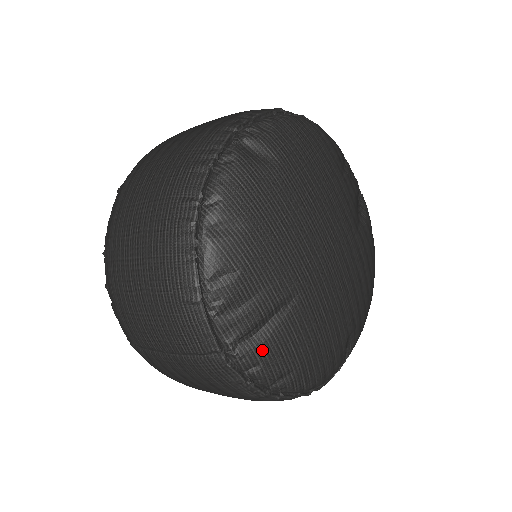
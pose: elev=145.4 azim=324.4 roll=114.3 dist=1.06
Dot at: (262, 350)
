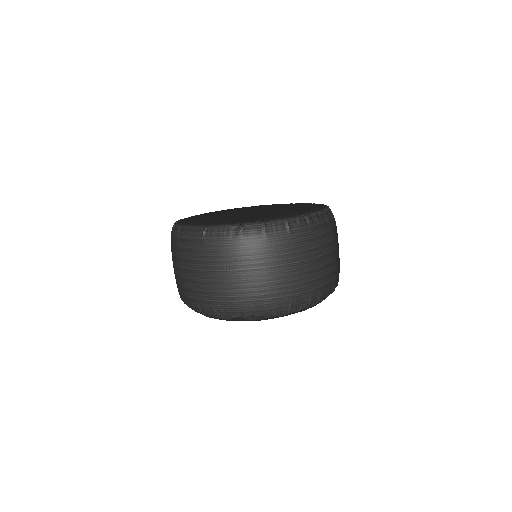
Dot at: occluded
